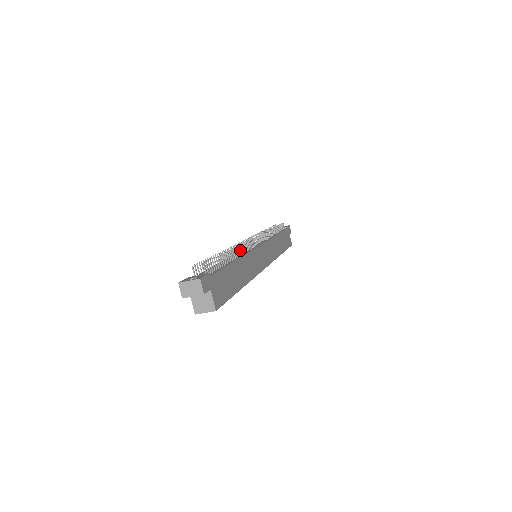
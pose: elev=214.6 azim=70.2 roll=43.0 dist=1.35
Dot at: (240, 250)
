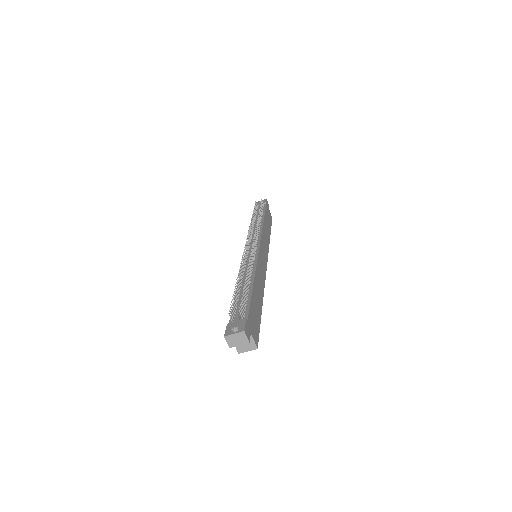
Dot at: (250, 266)
